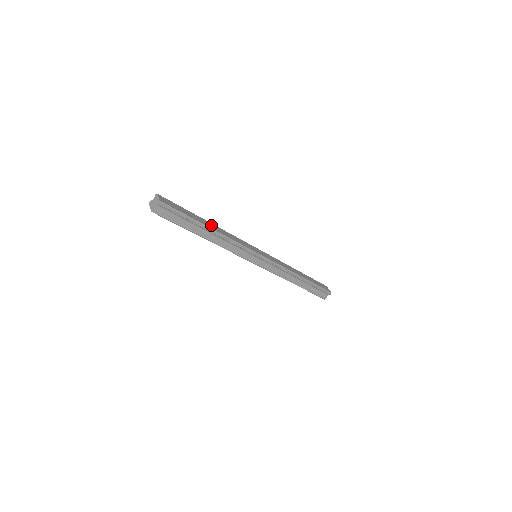
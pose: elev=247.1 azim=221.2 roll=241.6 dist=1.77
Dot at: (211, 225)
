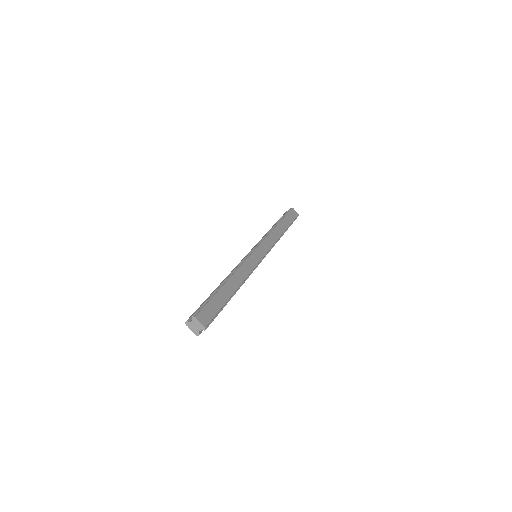
Dot at: (232, 284)
